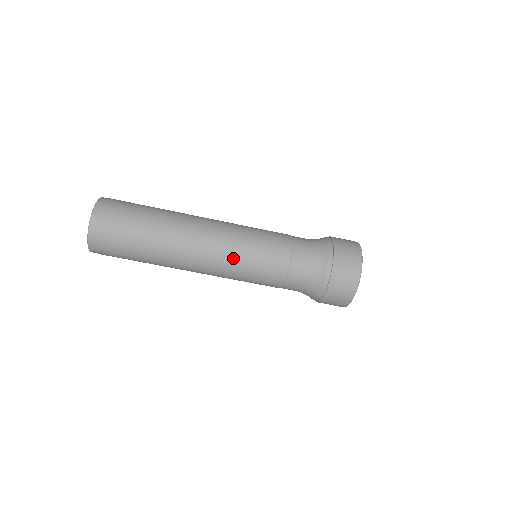
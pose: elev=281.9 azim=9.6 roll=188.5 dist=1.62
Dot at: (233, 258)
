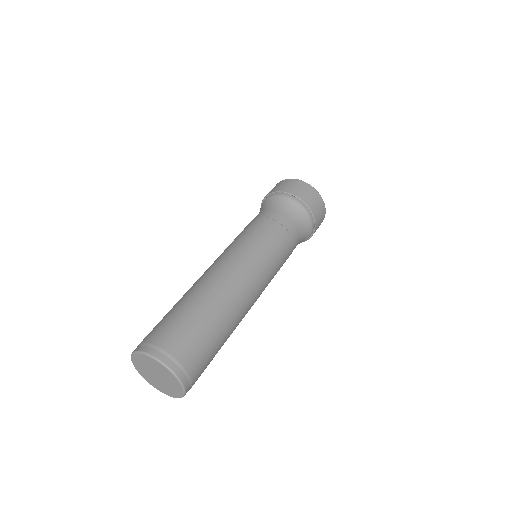
Dot at: (268, 277)
